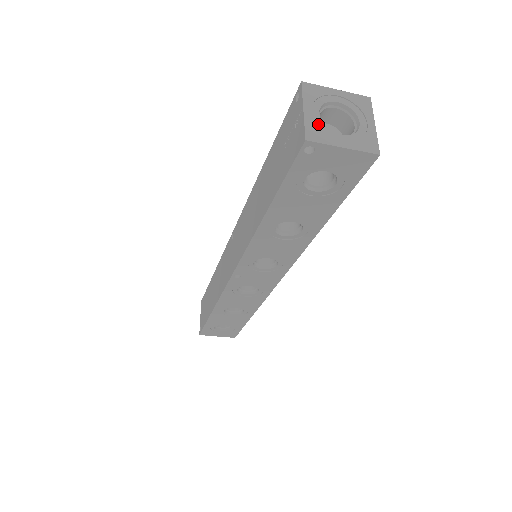
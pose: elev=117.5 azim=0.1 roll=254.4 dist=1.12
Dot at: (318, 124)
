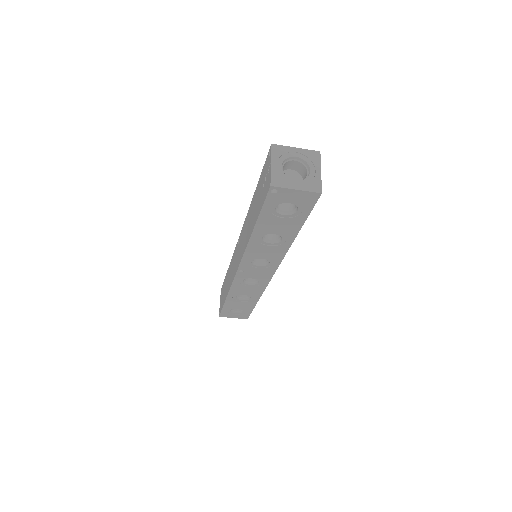
Dot at: (280, 174)
